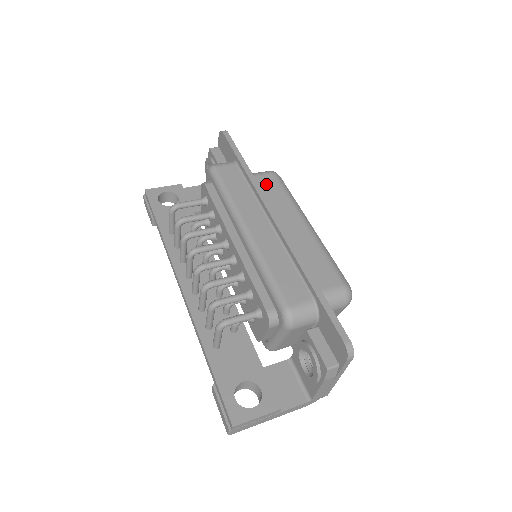
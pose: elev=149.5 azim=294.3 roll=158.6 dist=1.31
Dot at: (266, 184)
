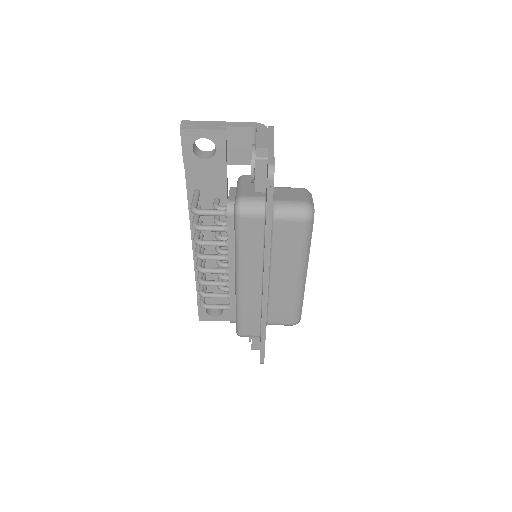
Dot at: (288, 233)
